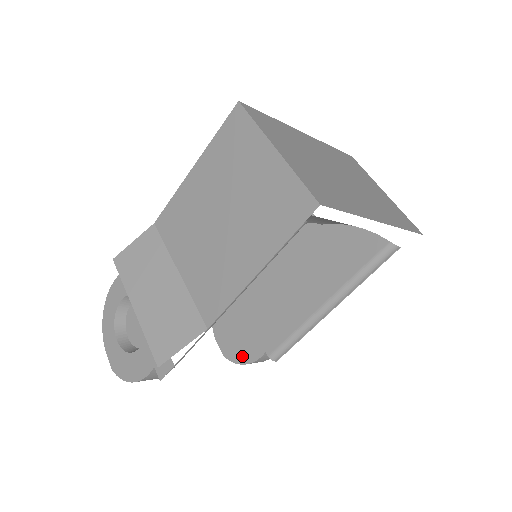
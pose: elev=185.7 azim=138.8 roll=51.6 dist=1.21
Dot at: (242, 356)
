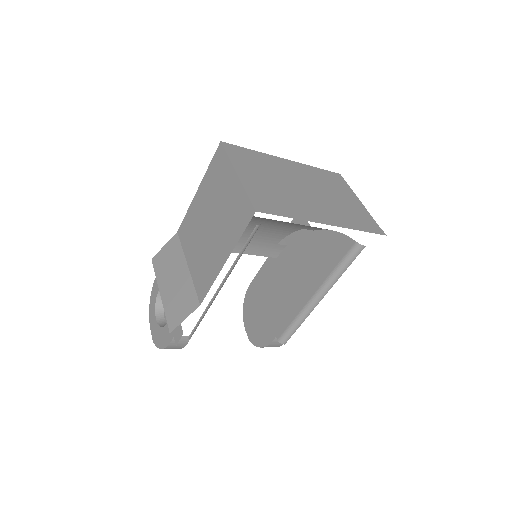
Dot at: (261, 340)
